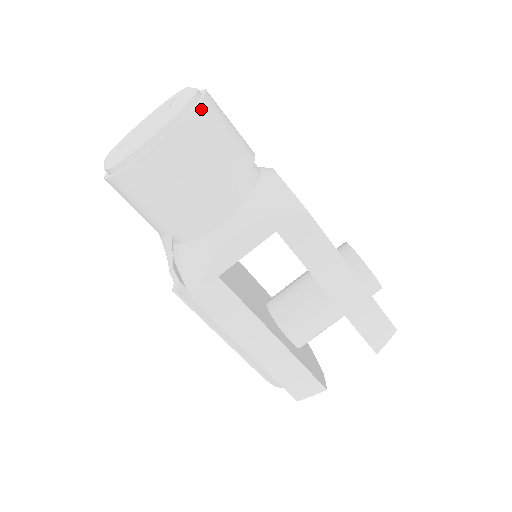
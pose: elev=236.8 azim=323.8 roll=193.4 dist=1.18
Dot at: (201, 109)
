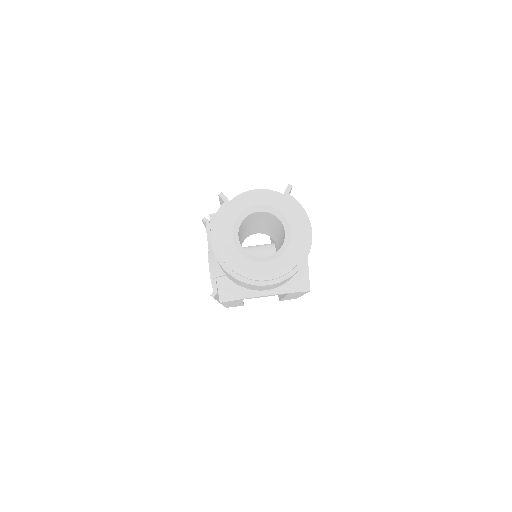
Dot at: occluded
